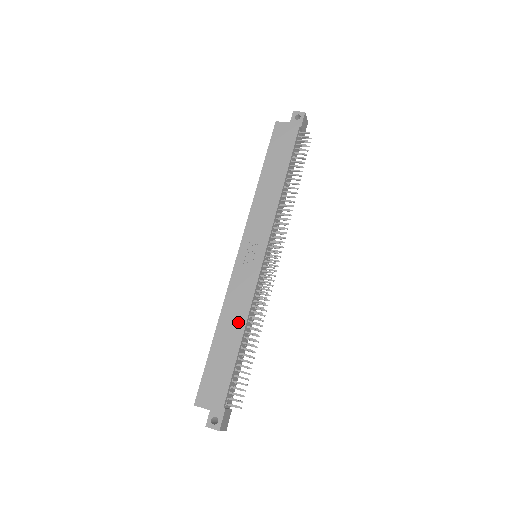
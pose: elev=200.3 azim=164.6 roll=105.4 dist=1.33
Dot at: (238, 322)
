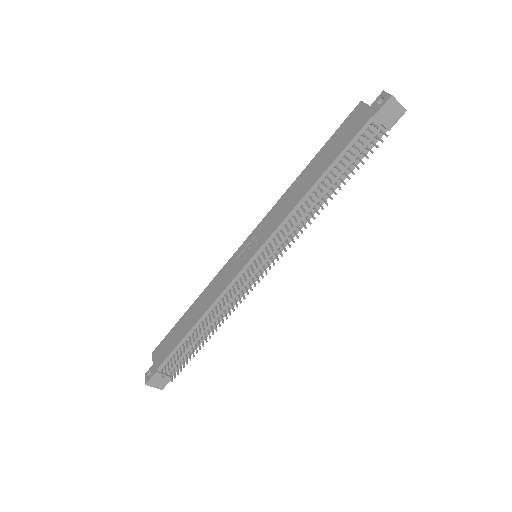
Dot at: (202, 309)
